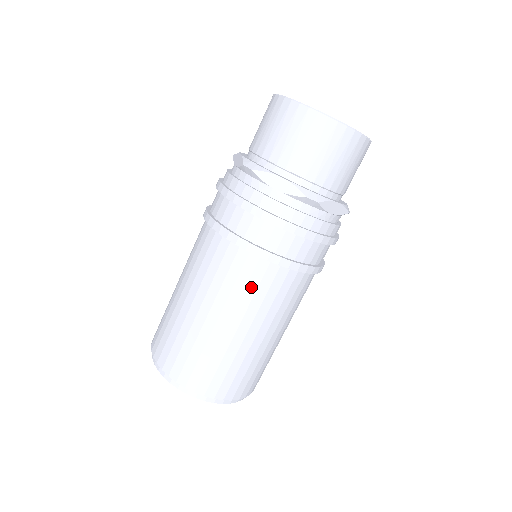
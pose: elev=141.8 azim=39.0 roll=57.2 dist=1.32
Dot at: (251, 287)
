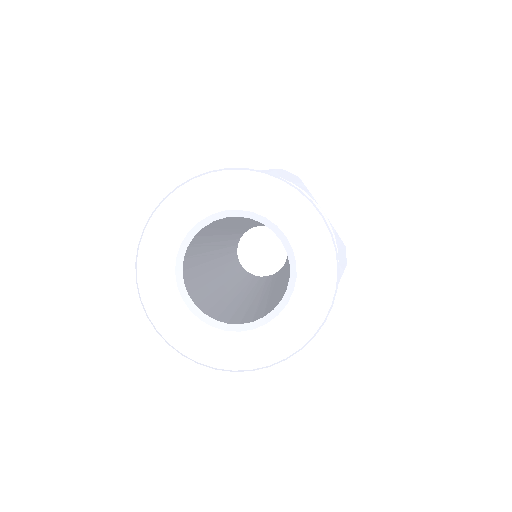
Dot at: occluded
